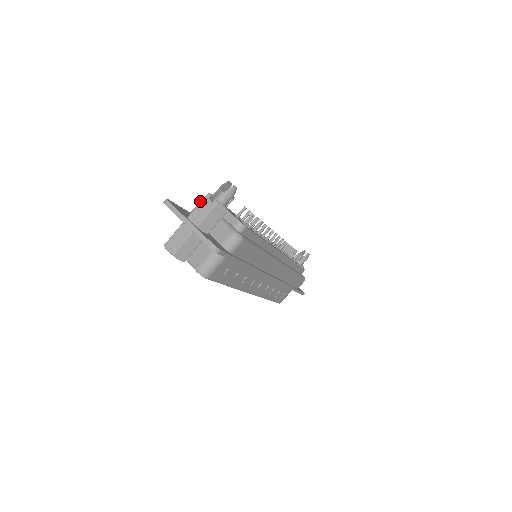
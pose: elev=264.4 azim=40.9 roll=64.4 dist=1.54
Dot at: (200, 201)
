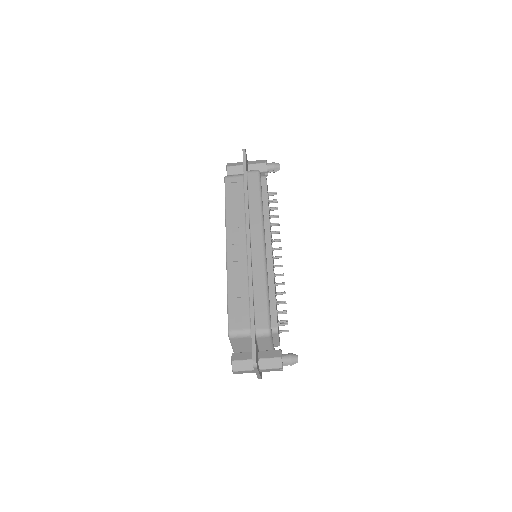
Dot at: (269, 334)
